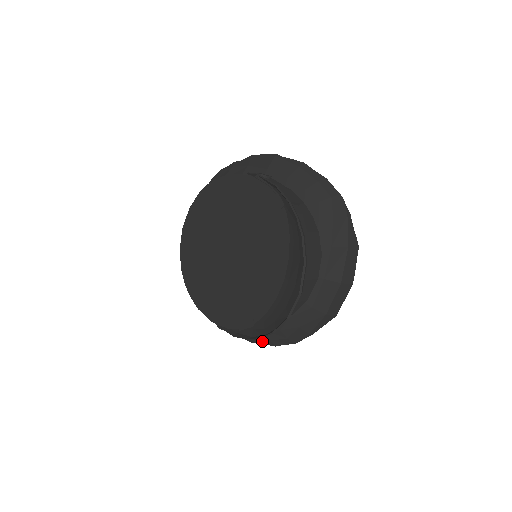
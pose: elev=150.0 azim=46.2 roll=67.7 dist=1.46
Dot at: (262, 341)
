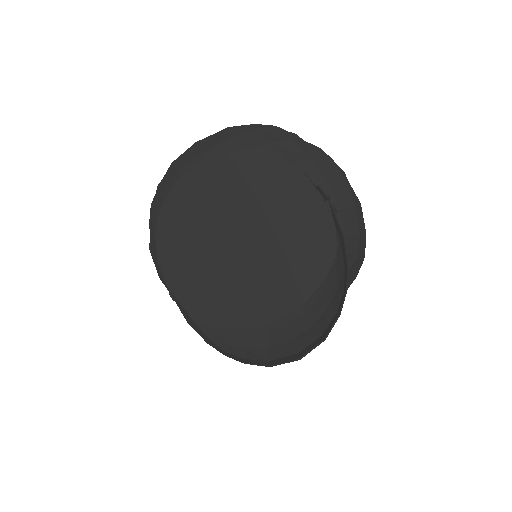
Dot at: occluded
